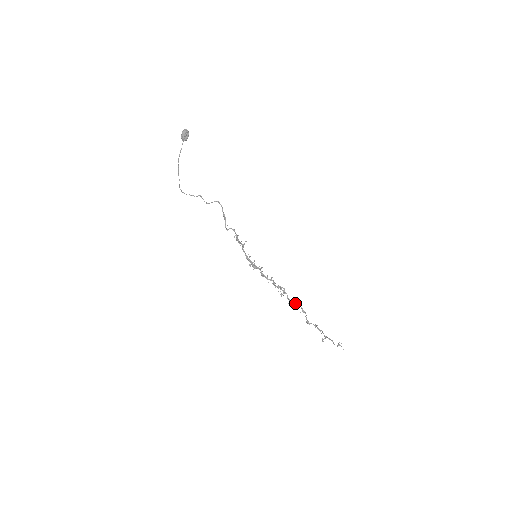
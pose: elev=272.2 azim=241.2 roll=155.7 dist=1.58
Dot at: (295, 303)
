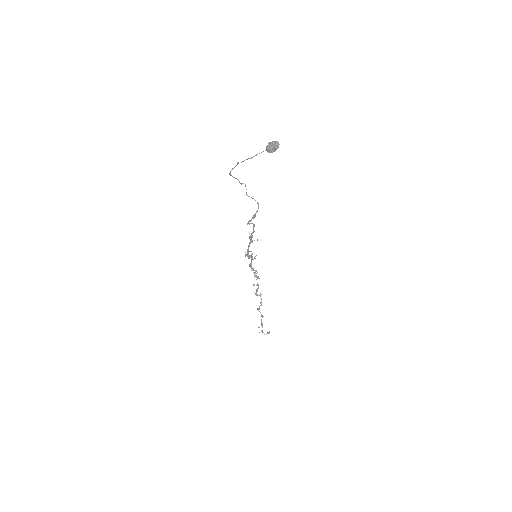
Dot at: (260, 295)
